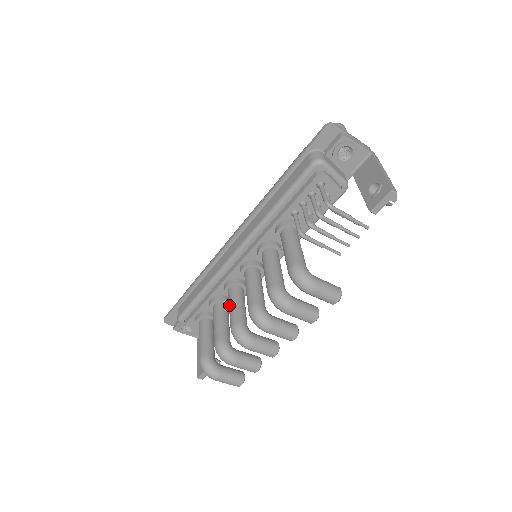
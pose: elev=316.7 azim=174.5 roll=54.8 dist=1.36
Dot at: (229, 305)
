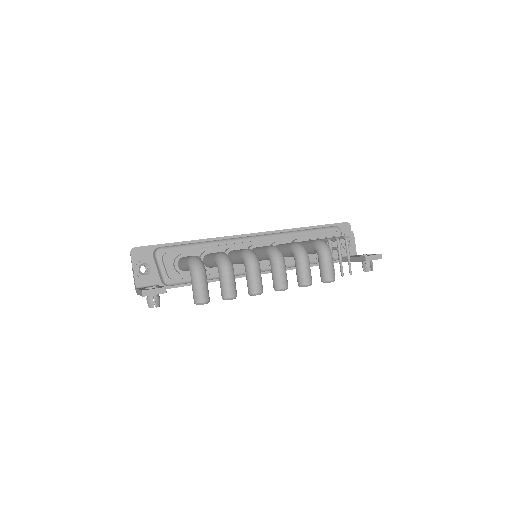
Dot at: (237, 250)
